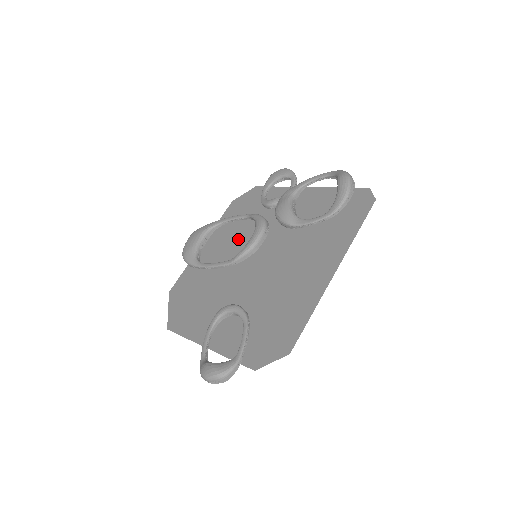
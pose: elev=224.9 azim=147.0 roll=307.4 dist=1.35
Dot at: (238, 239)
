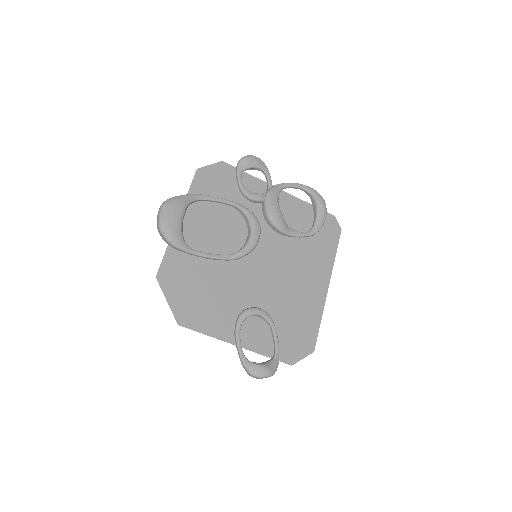
Dot at: (227, 228)
